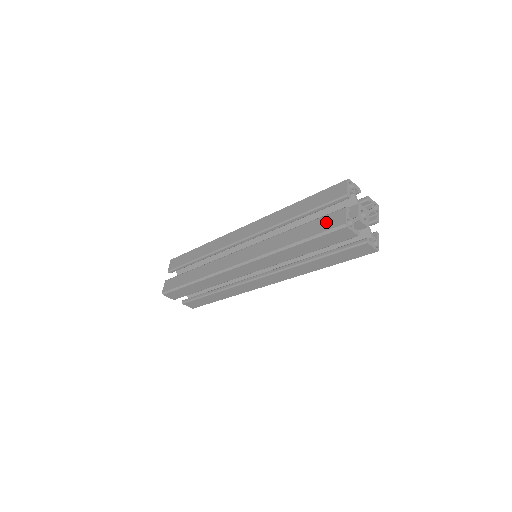
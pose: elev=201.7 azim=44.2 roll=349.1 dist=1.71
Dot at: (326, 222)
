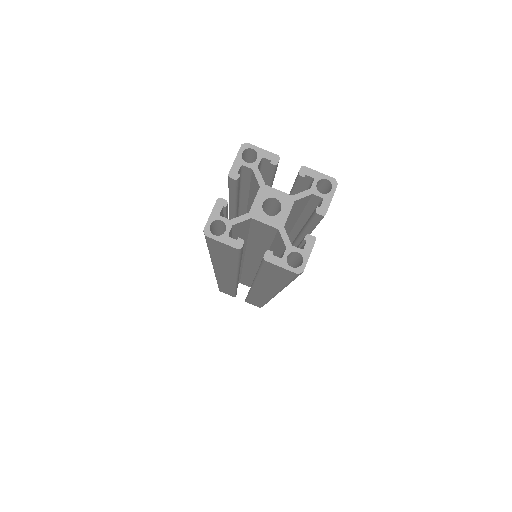
Dot at: occluded
